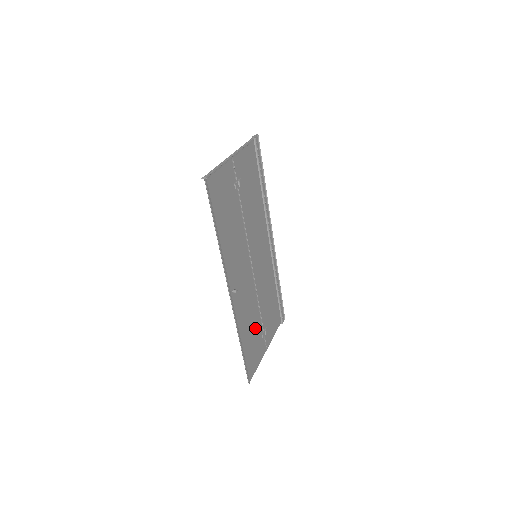
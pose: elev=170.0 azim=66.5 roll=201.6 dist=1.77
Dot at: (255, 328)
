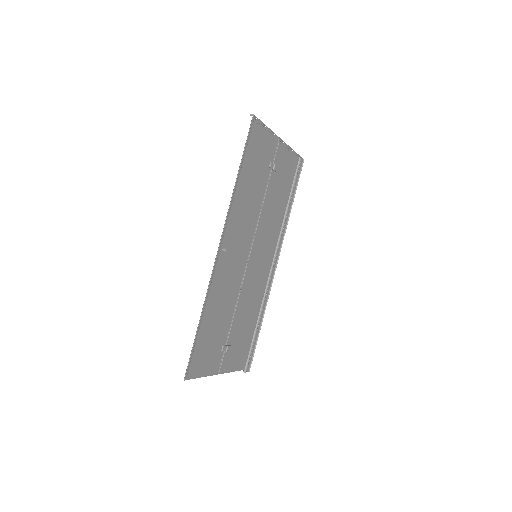
Dot at: (221, 327)
